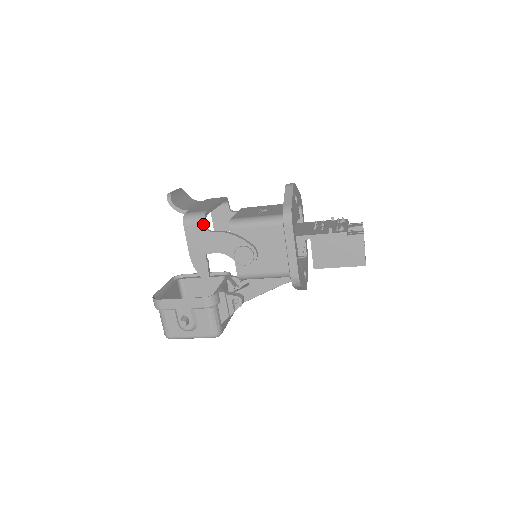
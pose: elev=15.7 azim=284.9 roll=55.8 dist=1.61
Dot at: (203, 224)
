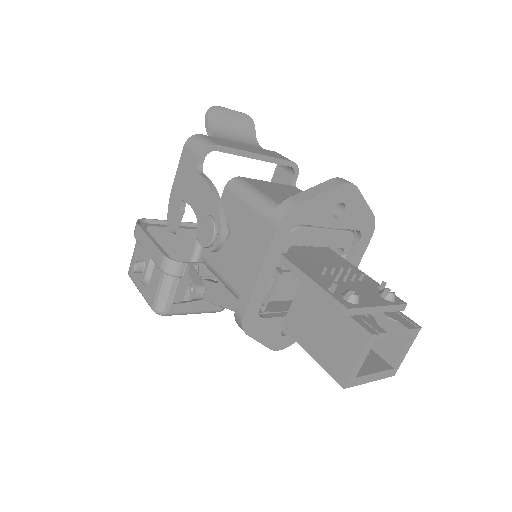
Dot at: (198, 157)
